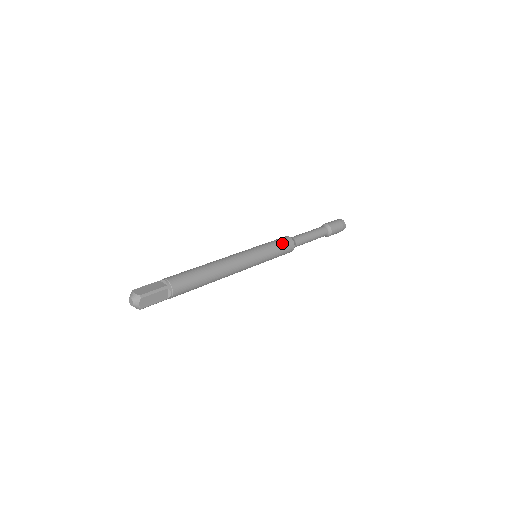
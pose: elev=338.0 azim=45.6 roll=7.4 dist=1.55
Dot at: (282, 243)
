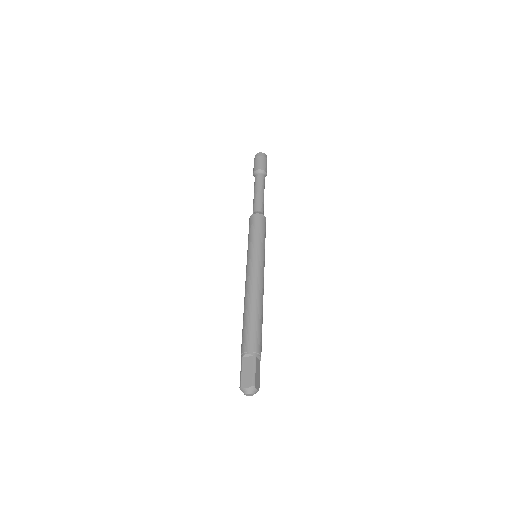
Dot at: (259, 225)
